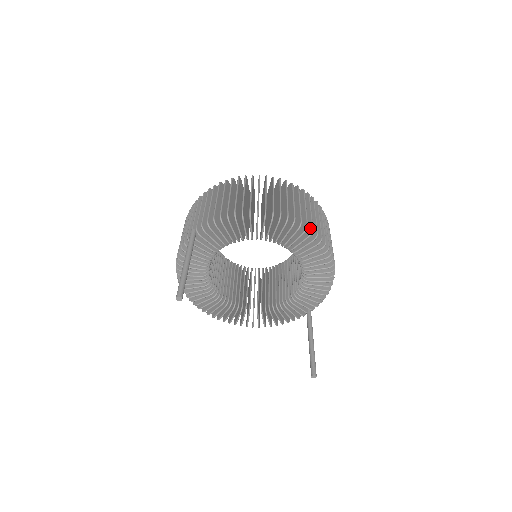
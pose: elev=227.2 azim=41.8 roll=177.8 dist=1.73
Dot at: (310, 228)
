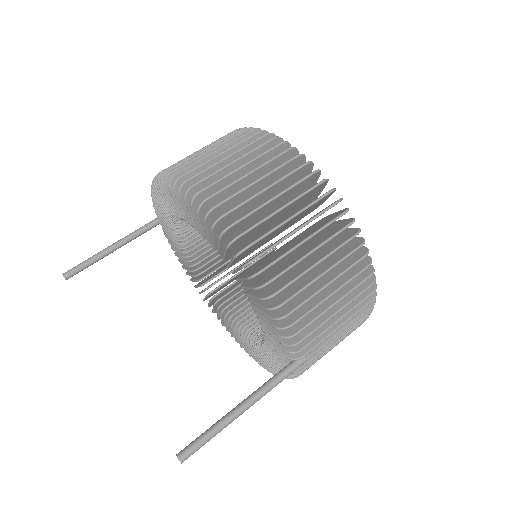
Dot at: (201, 192)
